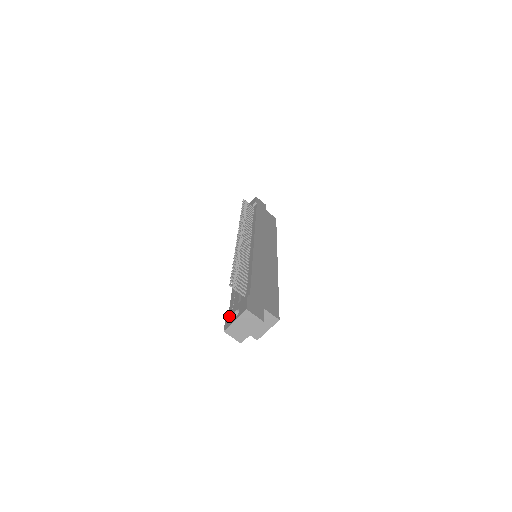
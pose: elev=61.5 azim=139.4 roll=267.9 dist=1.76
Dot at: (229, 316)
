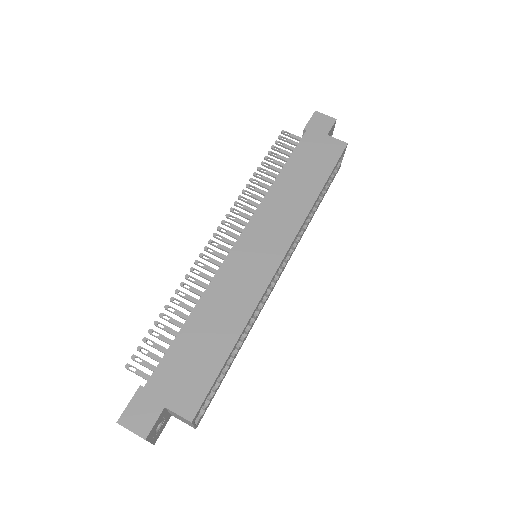
Dot at: occluded
